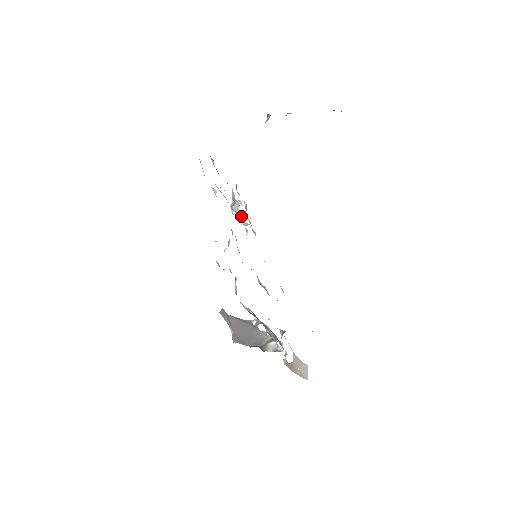
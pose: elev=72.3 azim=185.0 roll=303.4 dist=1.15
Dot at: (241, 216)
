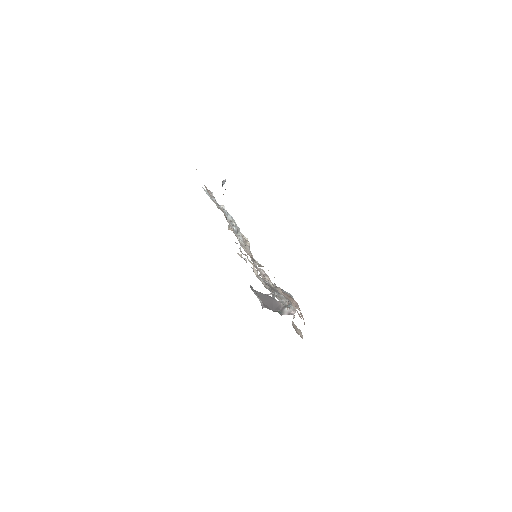
Dot at: occluded
